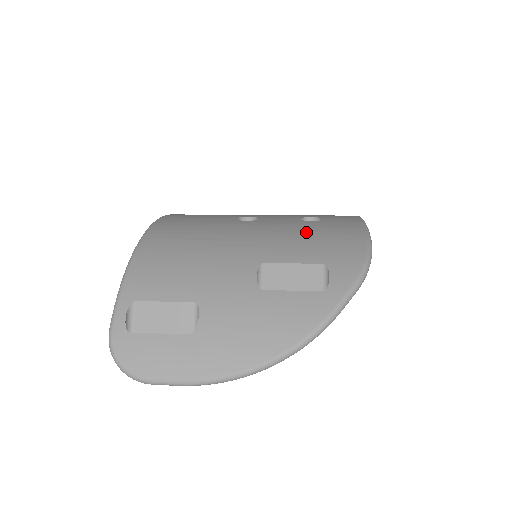
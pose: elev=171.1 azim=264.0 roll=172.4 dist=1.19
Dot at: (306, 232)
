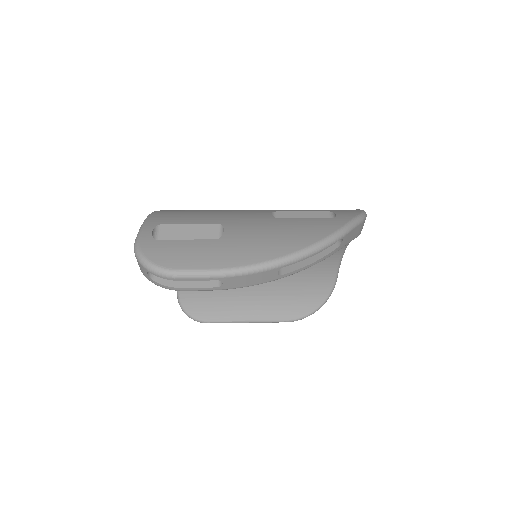
Dot at: occluded
